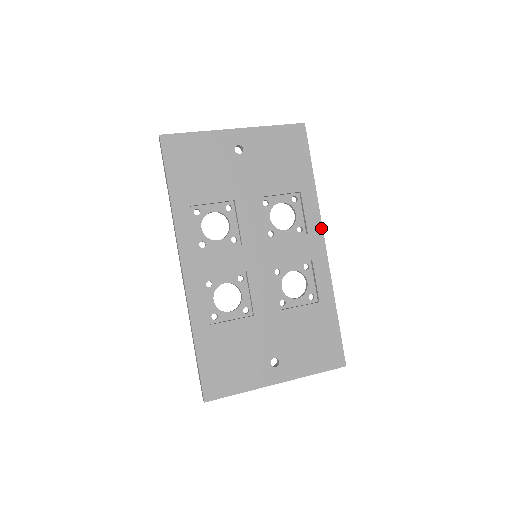
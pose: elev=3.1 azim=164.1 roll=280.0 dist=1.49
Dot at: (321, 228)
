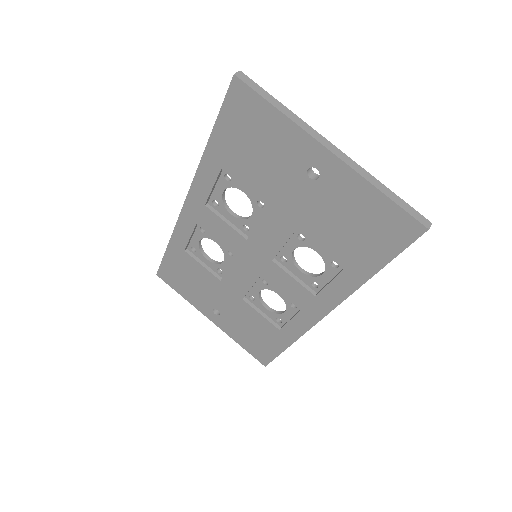
Dot at: (333, 307)
